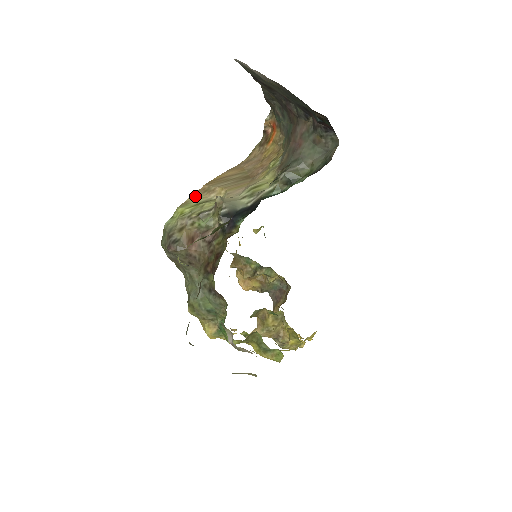
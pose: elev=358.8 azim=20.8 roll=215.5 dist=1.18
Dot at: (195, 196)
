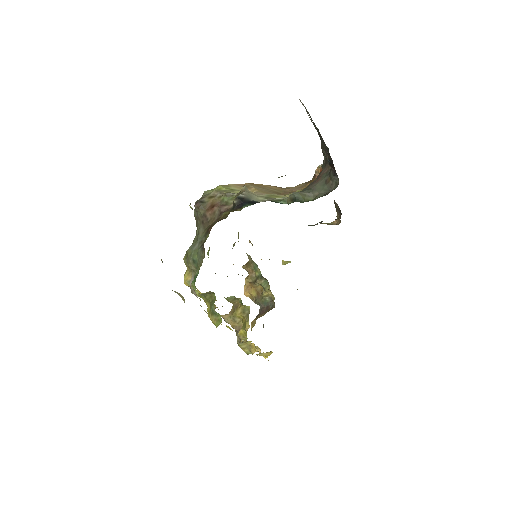
Dot at: (236, 185)
